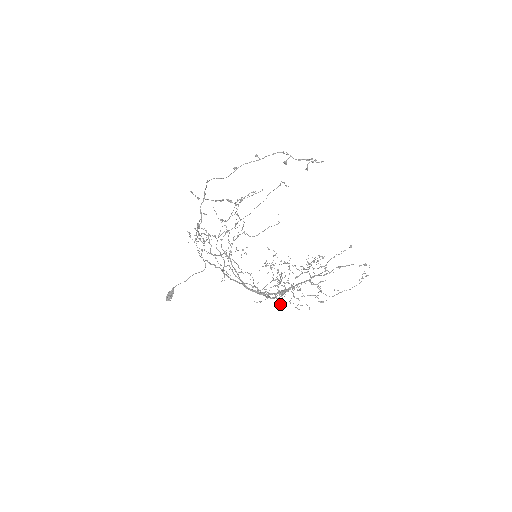
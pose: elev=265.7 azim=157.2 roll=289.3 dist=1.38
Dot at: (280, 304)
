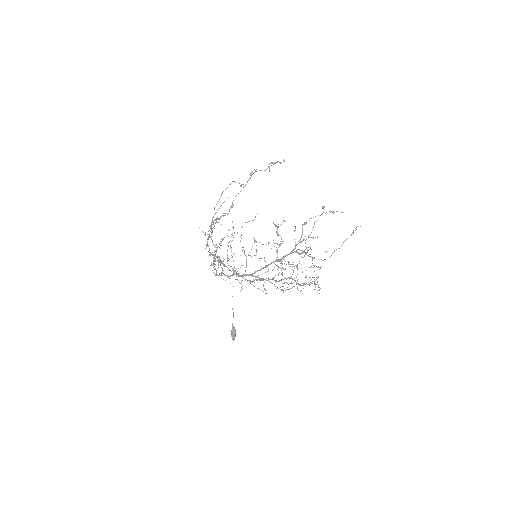
Dot at: (287, 287)
